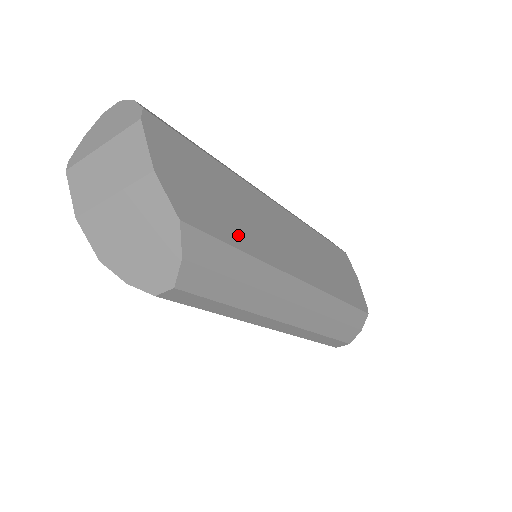
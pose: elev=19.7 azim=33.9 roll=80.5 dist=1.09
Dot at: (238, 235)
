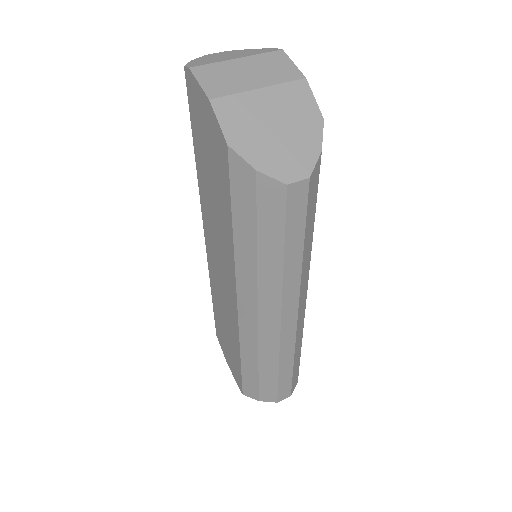
Dot at: occluded
